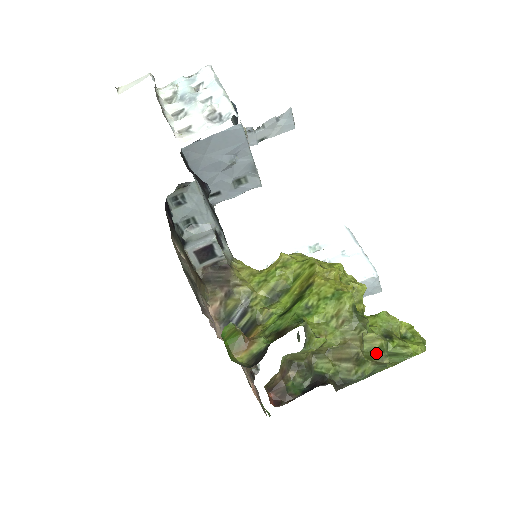
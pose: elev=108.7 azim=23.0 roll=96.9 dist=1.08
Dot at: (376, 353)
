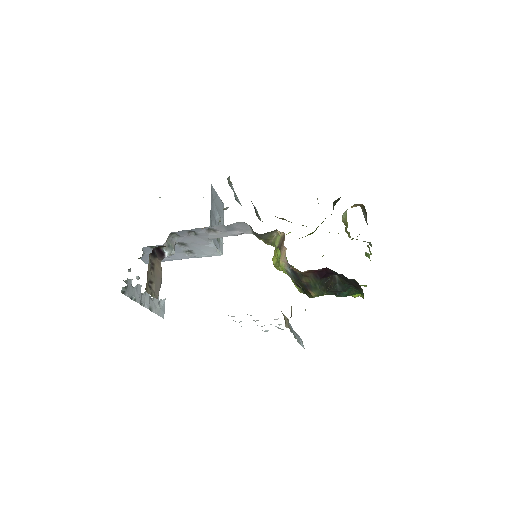
Dot at: occluded
